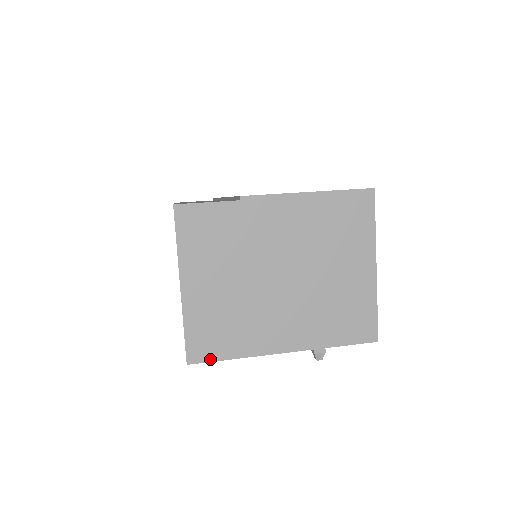
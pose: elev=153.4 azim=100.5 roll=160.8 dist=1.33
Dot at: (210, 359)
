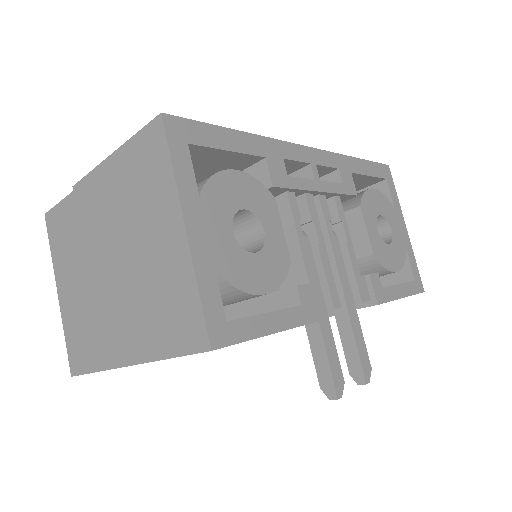
Dot at: (82, 371)
